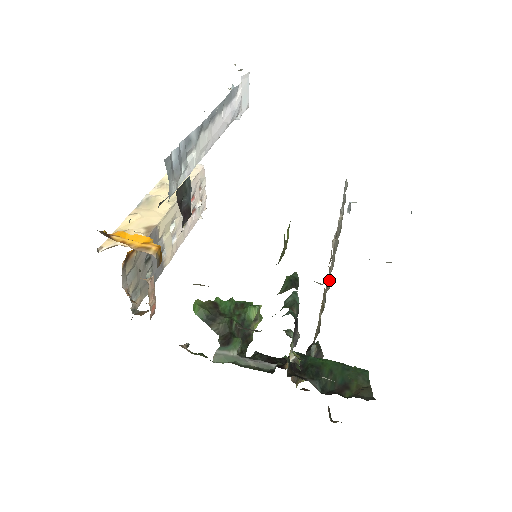
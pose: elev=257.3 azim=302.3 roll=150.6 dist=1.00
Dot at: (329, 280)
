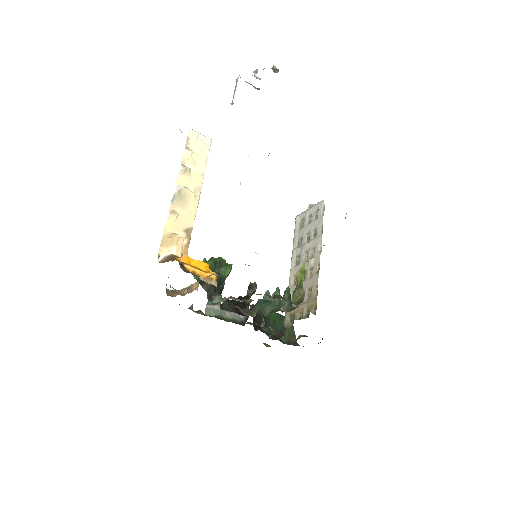
Dot at: (294, 274)
